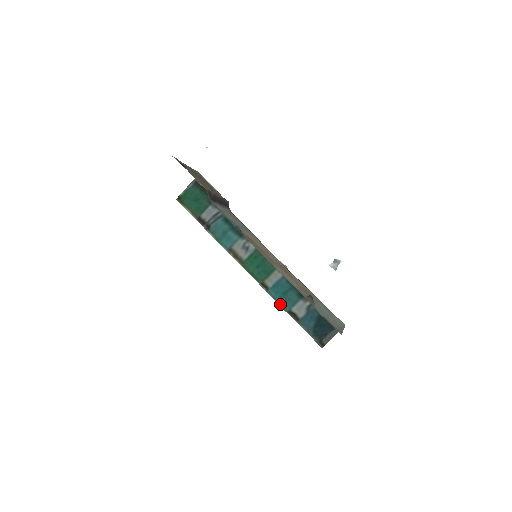
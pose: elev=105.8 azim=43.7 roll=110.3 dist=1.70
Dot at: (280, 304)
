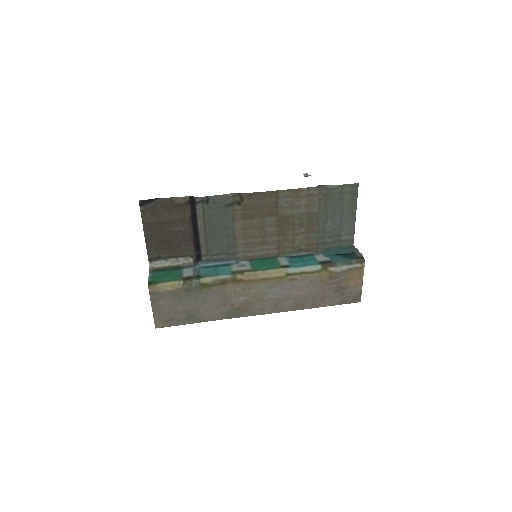
Dot at: (309, 265)
